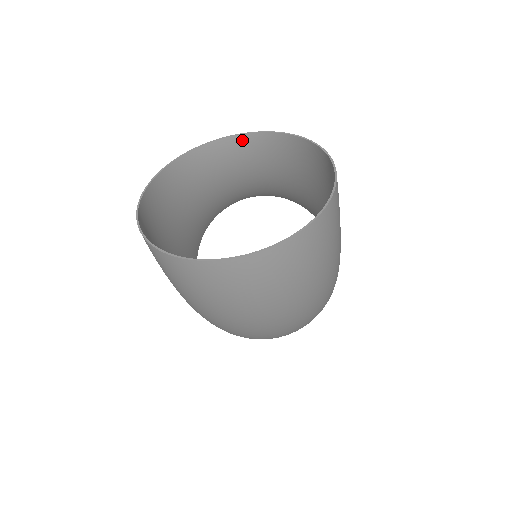
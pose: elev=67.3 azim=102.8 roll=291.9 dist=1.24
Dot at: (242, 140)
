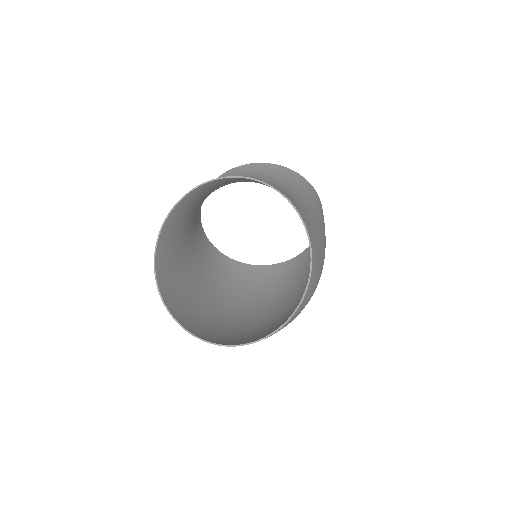
Dot at: (217, 181)
